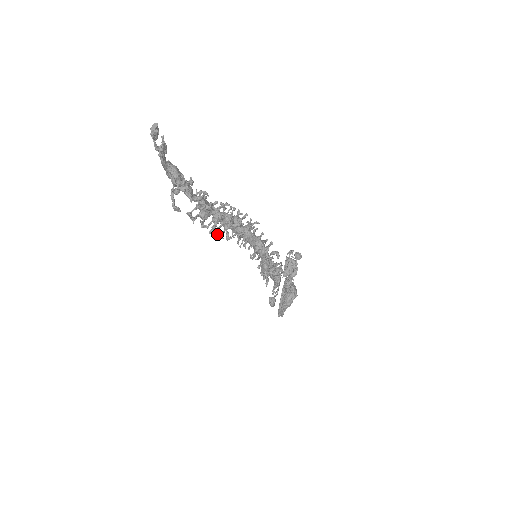
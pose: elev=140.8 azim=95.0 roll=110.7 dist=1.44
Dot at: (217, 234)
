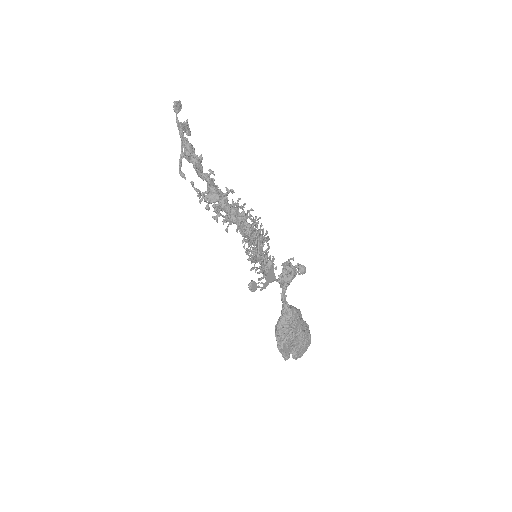
Dot at: (217, 214)
